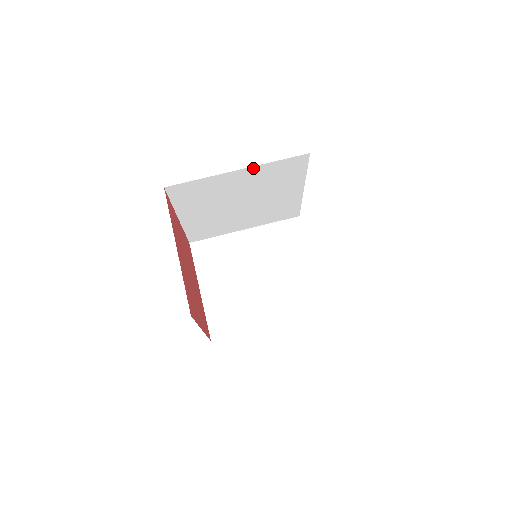
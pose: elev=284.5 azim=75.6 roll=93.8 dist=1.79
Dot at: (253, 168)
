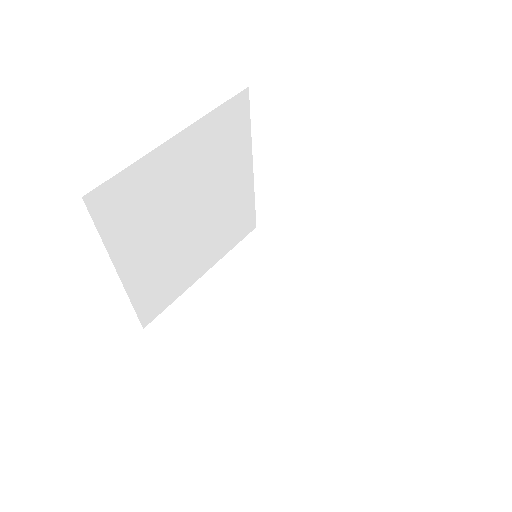
Dot at: (192, 129)
